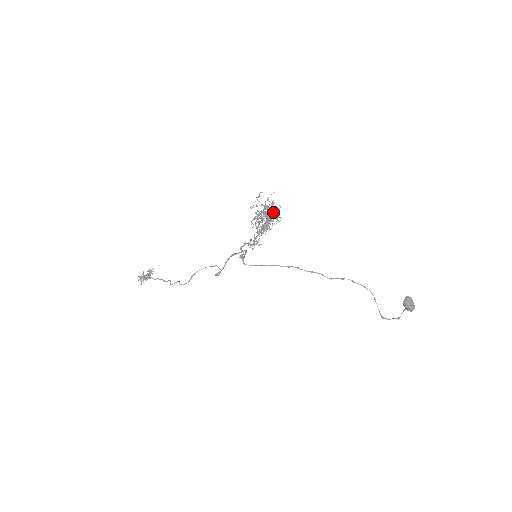
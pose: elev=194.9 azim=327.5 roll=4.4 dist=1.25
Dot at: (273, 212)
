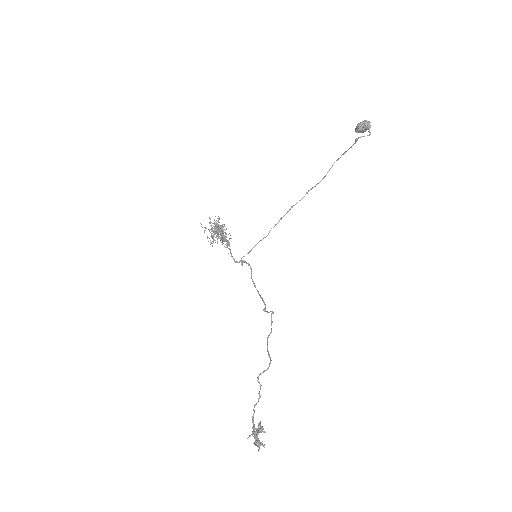
Dot at: (219, 226)
